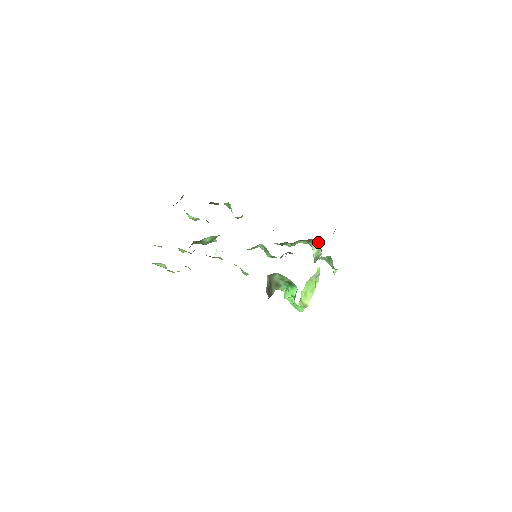
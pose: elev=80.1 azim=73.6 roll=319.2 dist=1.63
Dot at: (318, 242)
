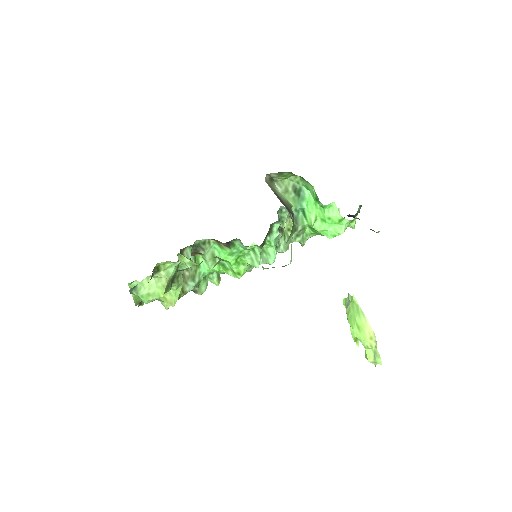
Dot at: occluded
